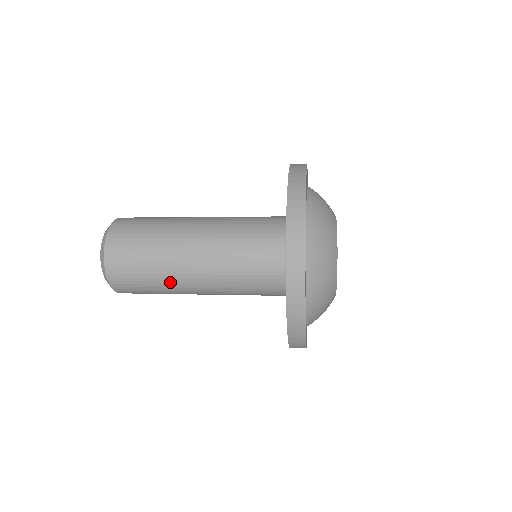
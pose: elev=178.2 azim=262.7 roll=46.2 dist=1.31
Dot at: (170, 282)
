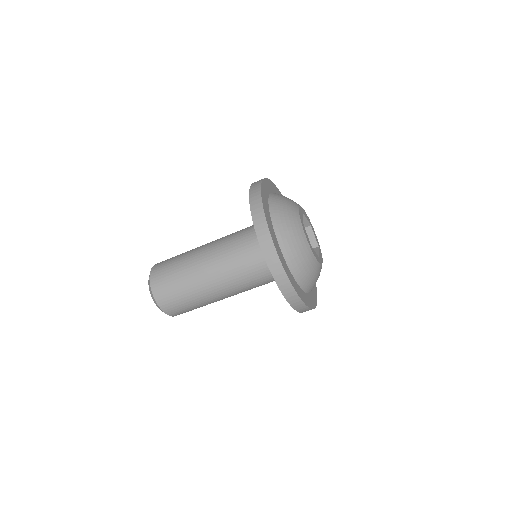
Dot at: (191, 274)
